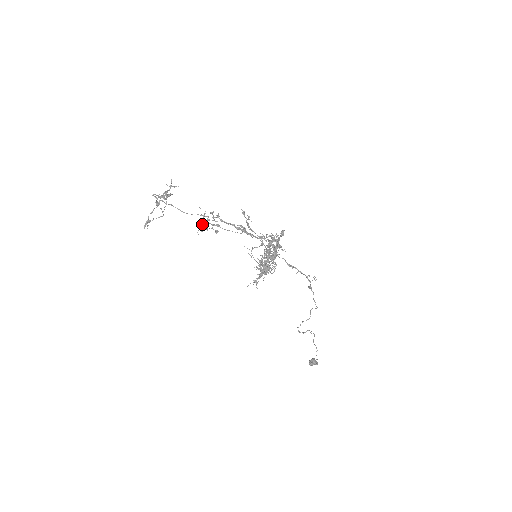
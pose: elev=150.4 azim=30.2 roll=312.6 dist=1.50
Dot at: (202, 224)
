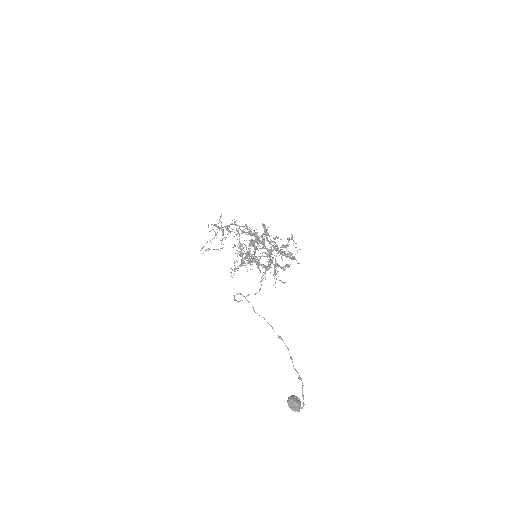
Dot at: (220, 227)
